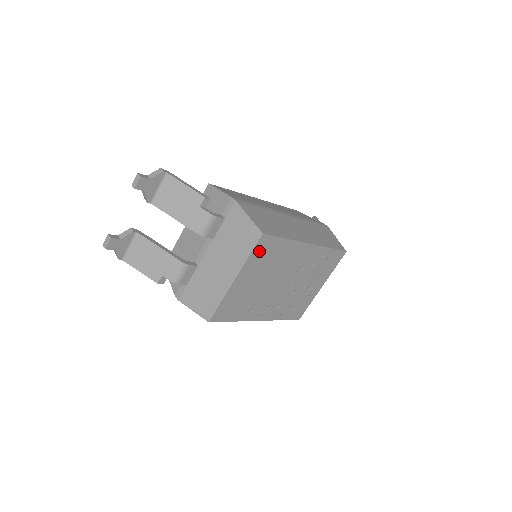
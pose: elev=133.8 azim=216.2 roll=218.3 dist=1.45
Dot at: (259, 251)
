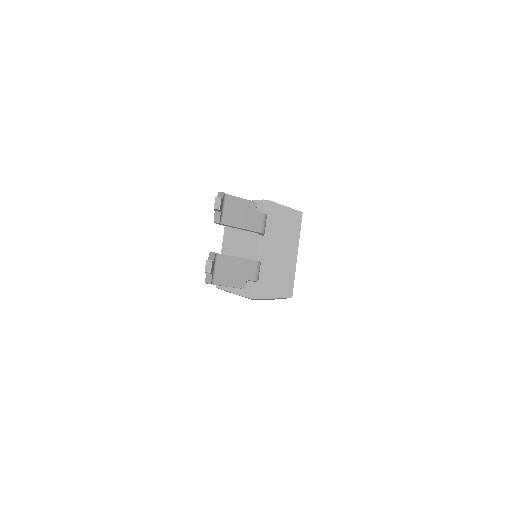
Dot at: occluded
